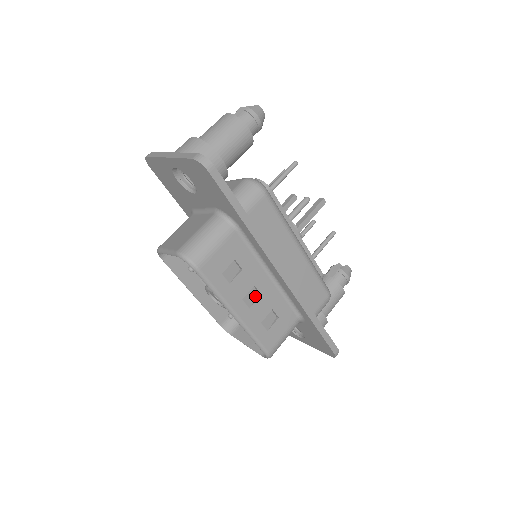
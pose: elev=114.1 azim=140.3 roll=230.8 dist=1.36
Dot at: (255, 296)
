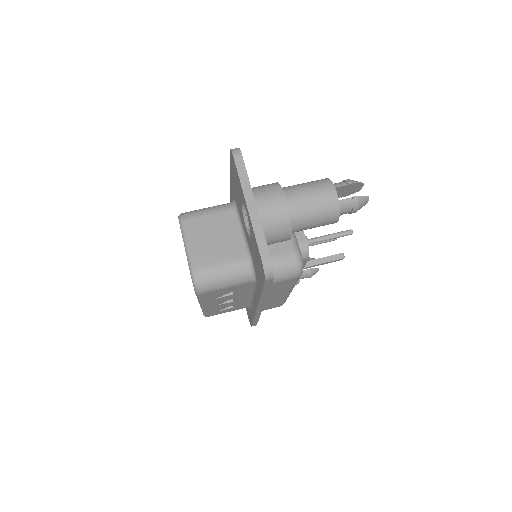
Dot at: (228, 300)
